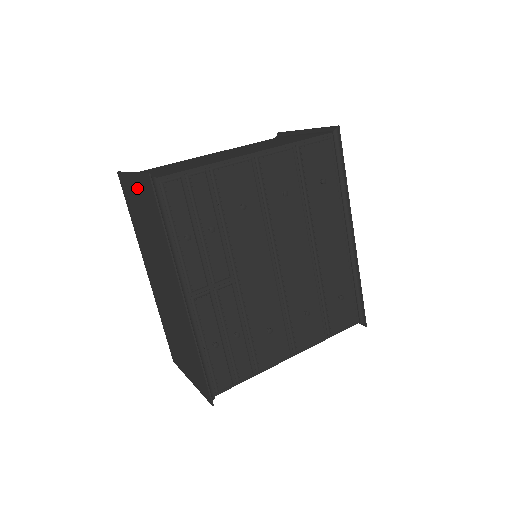
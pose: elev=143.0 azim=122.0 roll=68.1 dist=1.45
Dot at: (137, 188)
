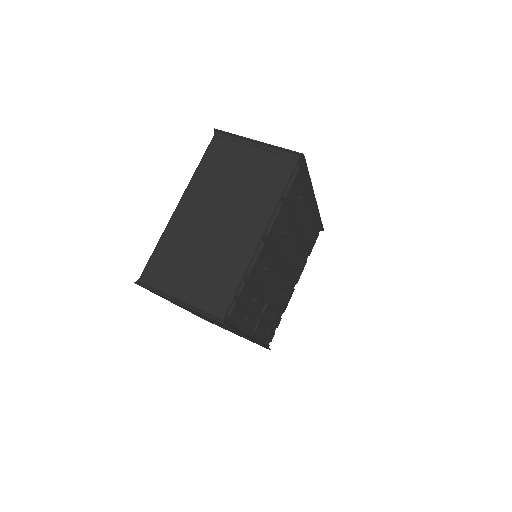
Dot at: occluded
